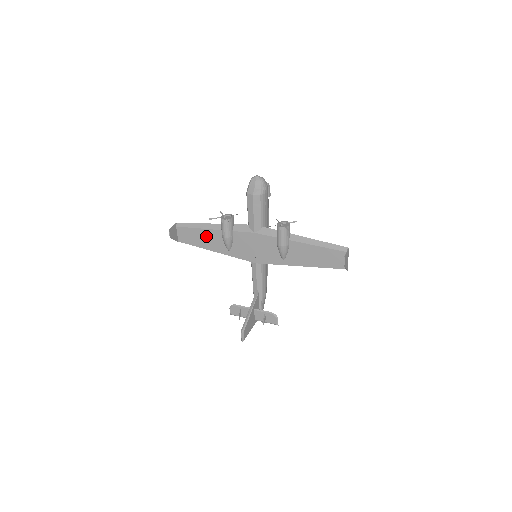
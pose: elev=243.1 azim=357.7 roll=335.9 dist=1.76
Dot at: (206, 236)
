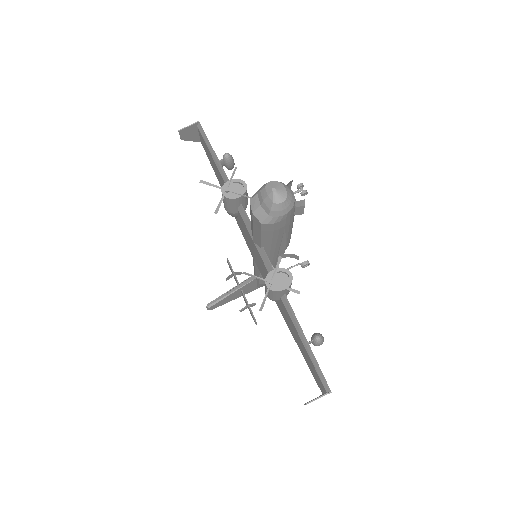
Dot at: (219, 175)
